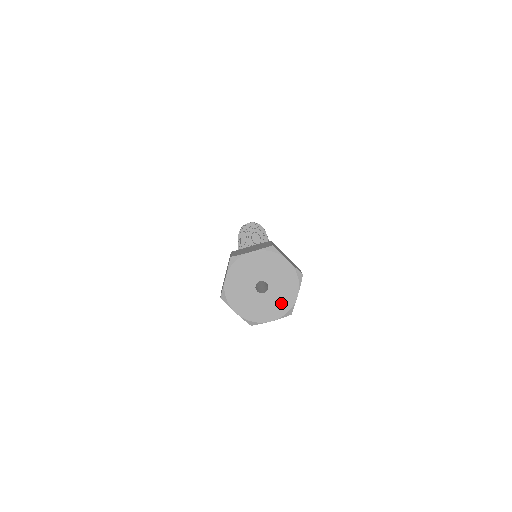
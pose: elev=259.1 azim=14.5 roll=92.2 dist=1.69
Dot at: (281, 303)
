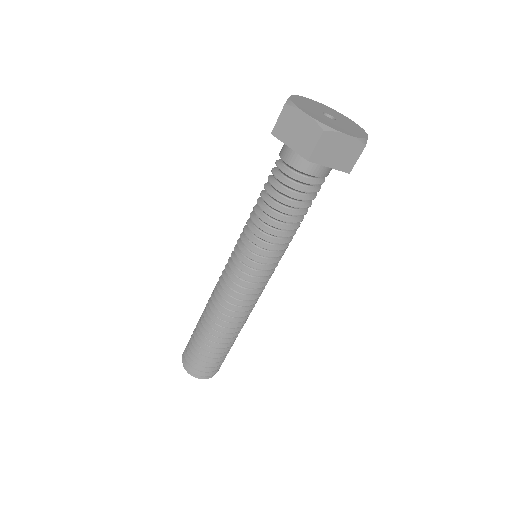
Dot at: (351, 124)
